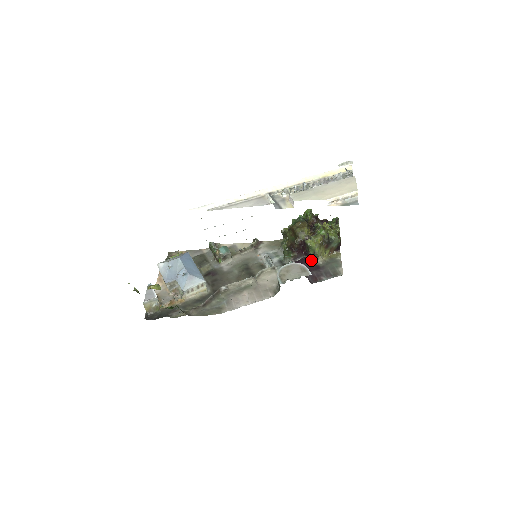
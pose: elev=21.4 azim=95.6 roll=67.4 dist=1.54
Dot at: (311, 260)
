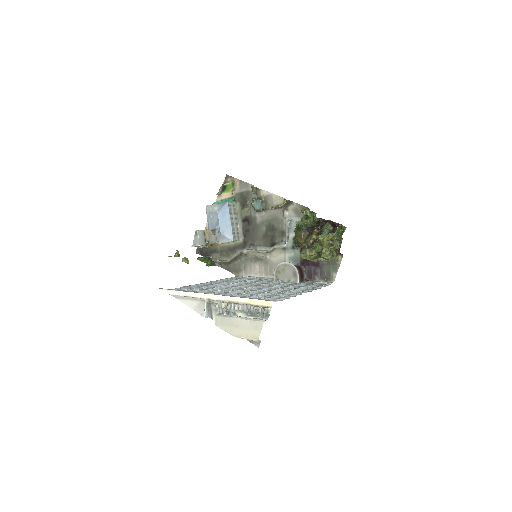
Dot at: occluded
